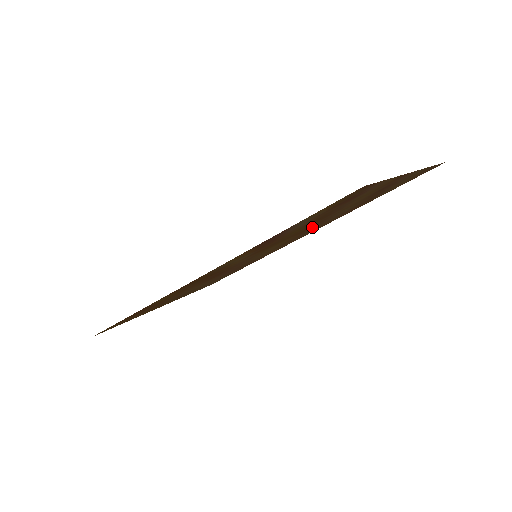
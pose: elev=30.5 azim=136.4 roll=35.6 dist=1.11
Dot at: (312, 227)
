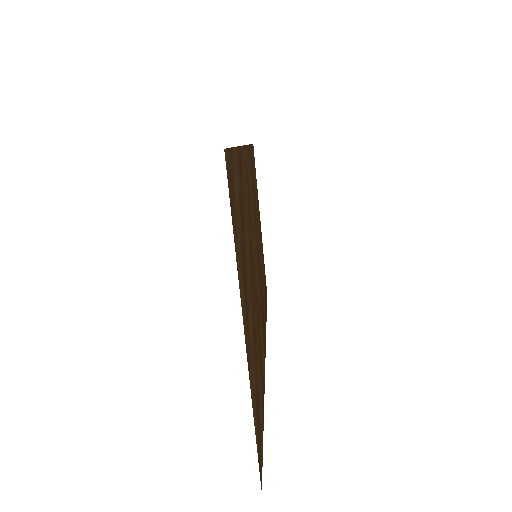
Dot at: (250, 248)
